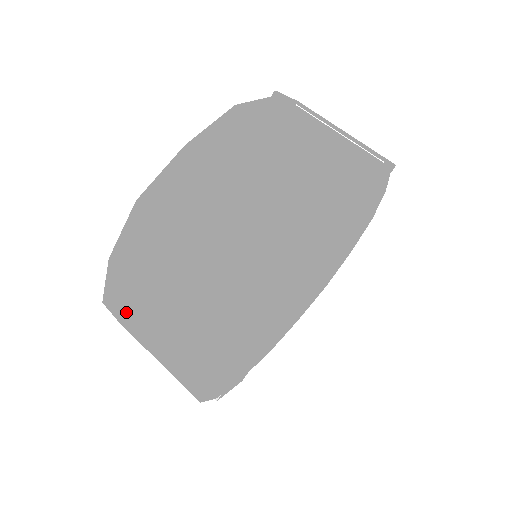
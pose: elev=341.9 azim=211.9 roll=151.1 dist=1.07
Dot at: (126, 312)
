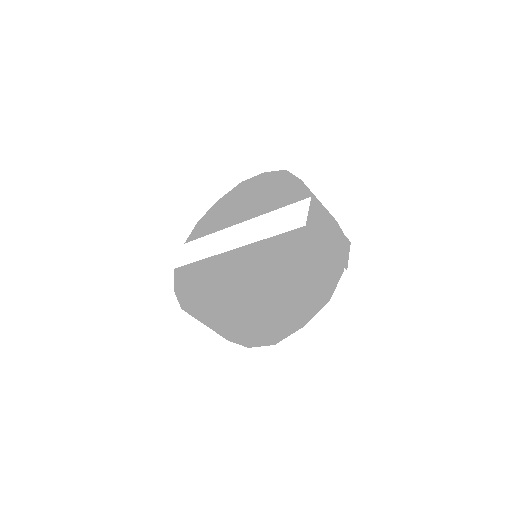
Dot at: (200, 319)
